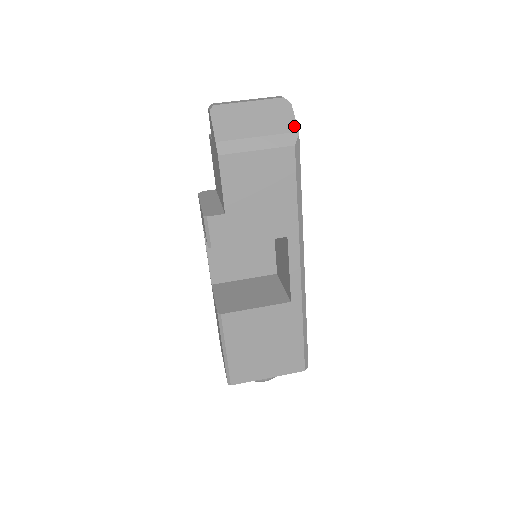
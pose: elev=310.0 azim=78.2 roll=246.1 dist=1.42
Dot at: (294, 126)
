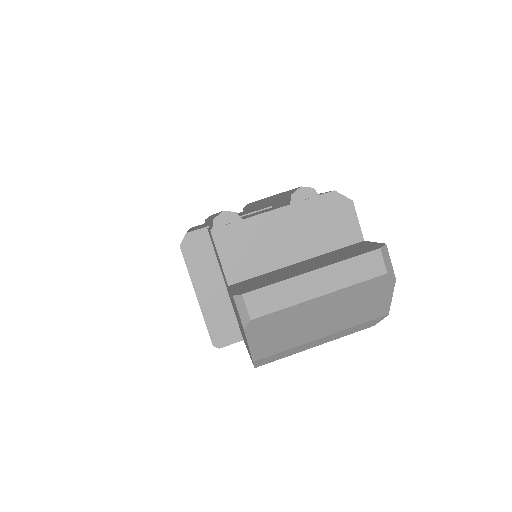
Dot at: (385, 310)
